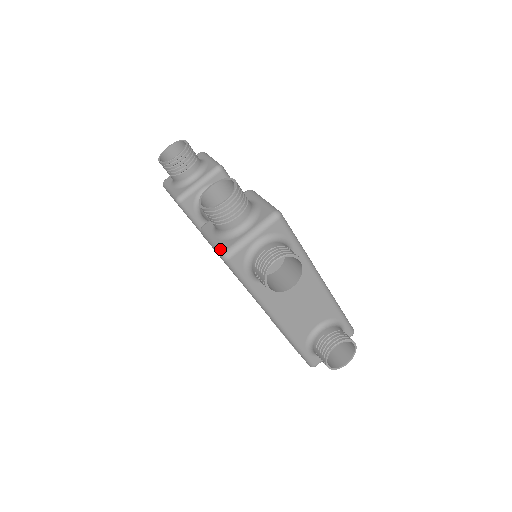
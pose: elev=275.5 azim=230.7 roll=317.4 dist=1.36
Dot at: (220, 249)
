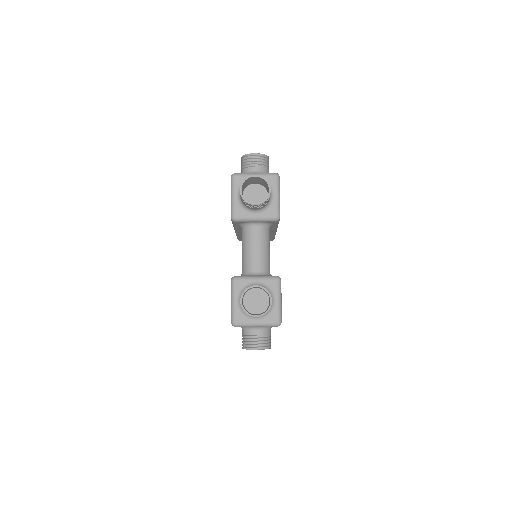
Dot at: (234, 318)
